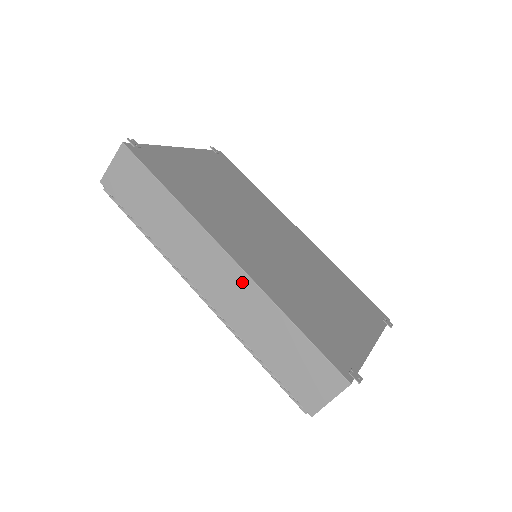
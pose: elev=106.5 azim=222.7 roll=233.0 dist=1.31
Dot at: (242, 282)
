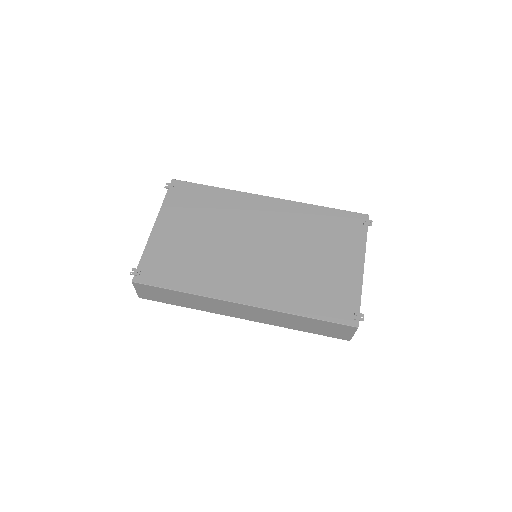
Dot at: (263, 311)
